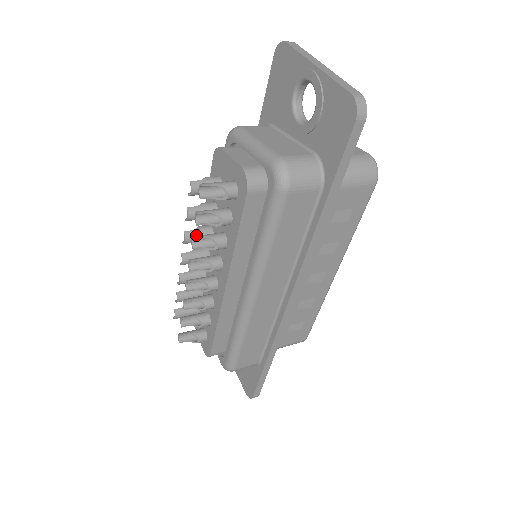
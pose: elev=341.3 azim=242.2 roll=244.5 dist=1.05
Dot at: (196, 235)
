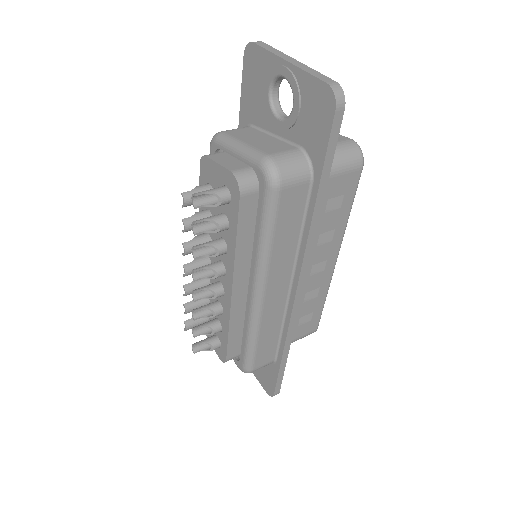
Dot at: (195, 245)
